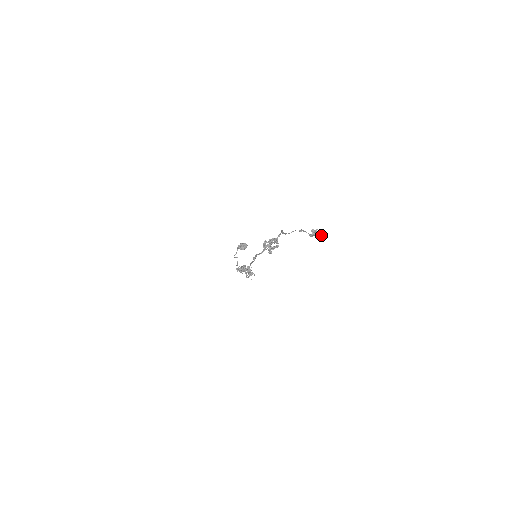
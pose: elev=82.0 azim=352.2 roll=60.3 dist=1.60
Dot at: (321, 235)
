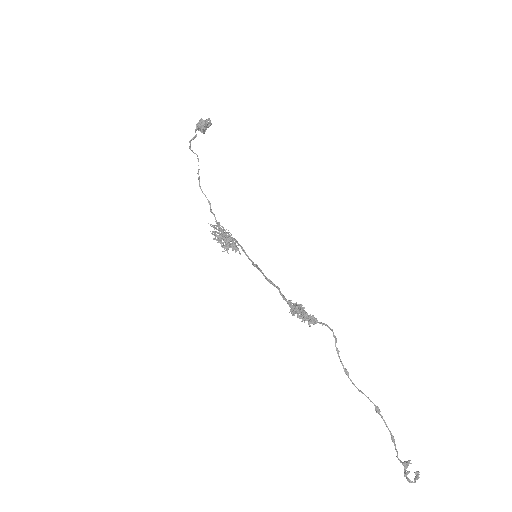
Dot at: (415, 481)
